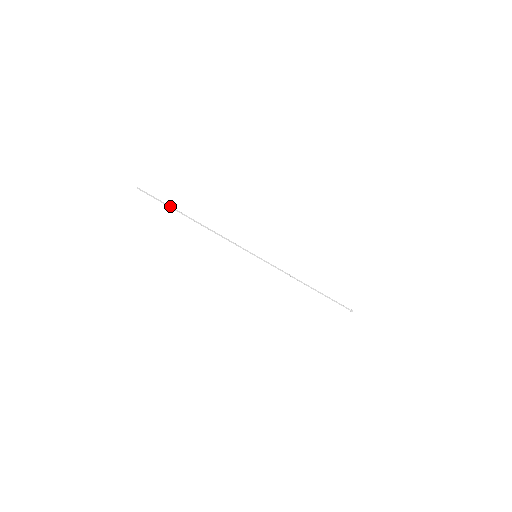
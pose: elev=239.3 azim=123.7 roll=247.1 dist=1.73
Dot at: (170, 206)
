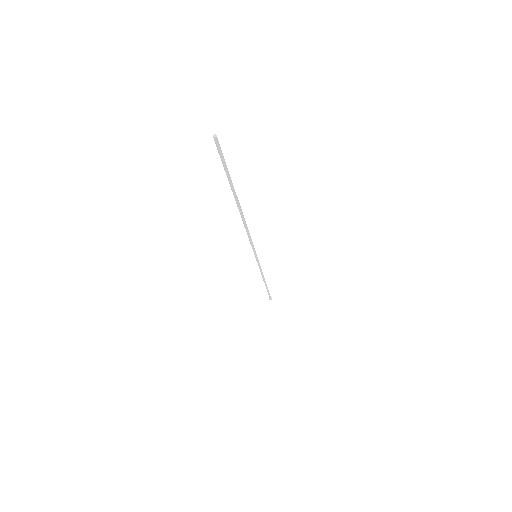
Dot at: (232, 184)
